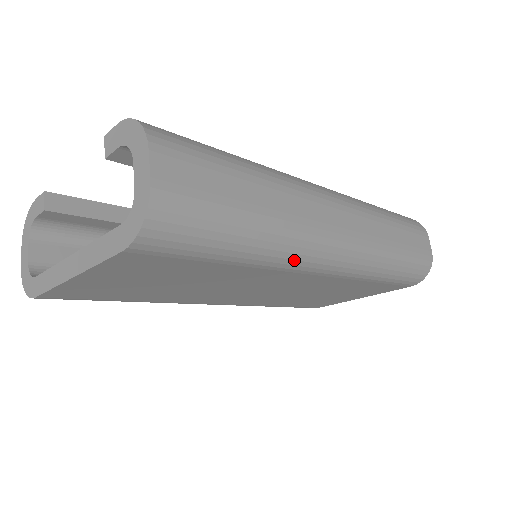
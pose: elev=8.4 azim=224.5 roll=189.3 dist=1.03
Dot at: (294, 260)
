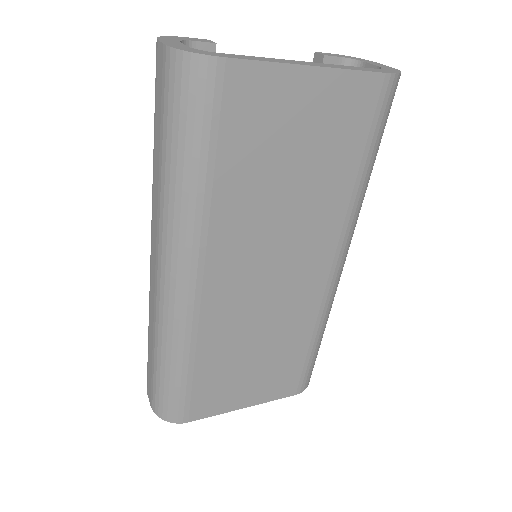
Dot at: (354, 224)
